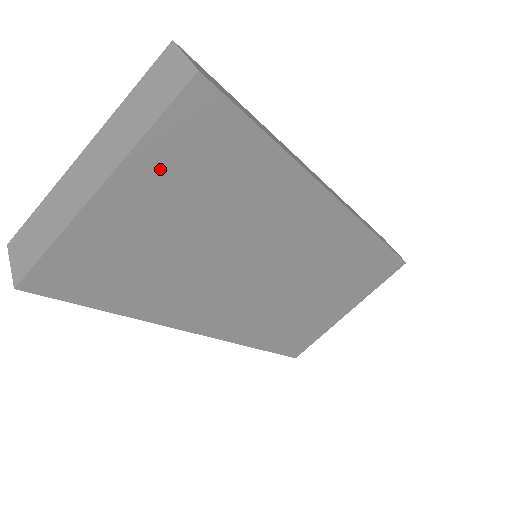
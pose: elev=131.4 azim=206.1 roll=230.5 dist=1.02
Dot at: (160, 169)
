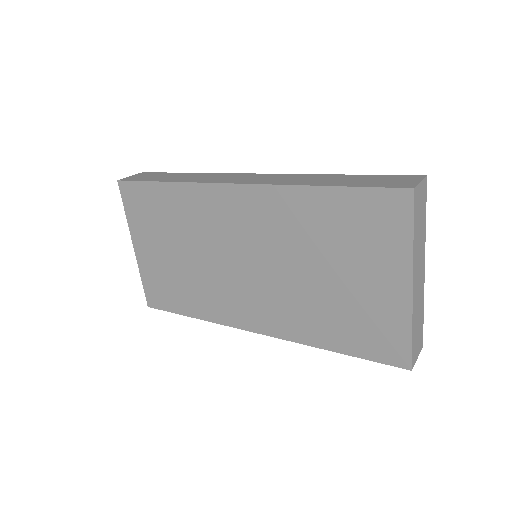
Dot at: (141, 227)
